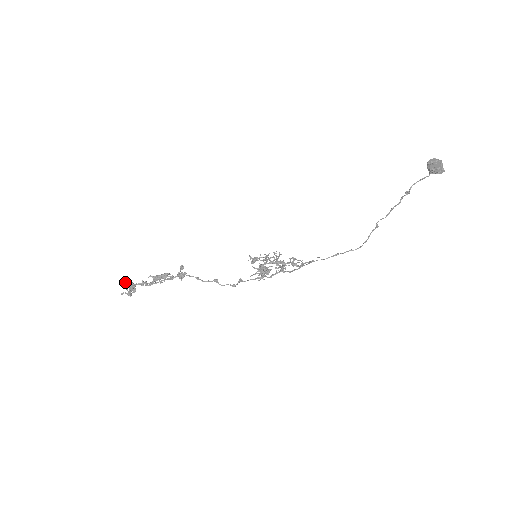
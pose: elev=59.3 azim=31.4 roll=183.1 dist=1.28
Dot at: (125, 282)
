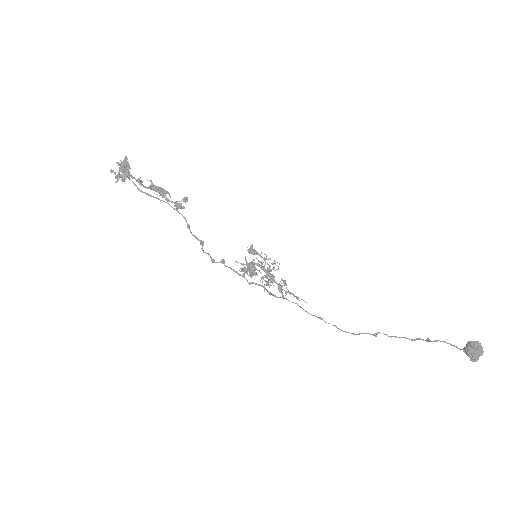
Dot at: (122, 165)
